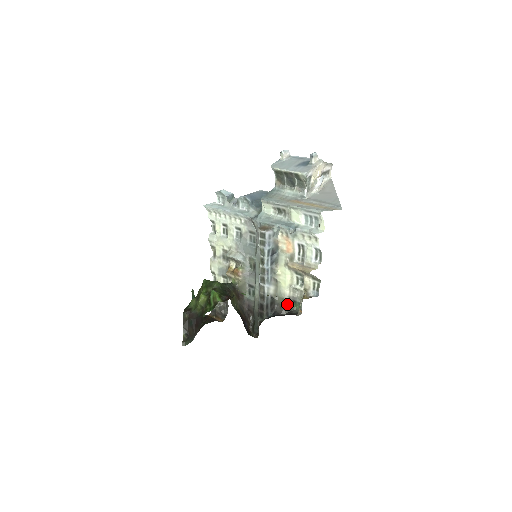
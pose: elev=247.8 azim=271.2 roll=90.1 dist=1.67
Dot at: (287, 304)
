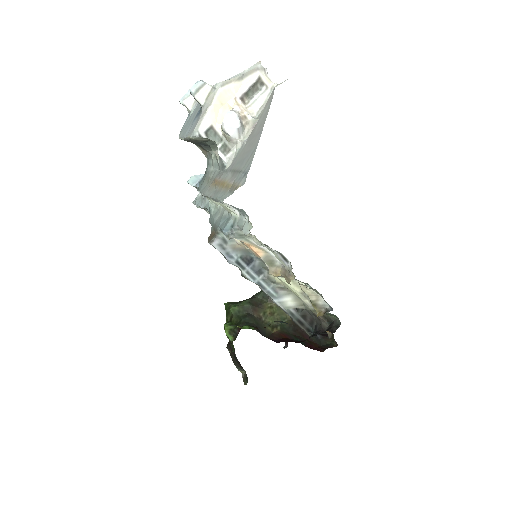
Dot at: occluded
